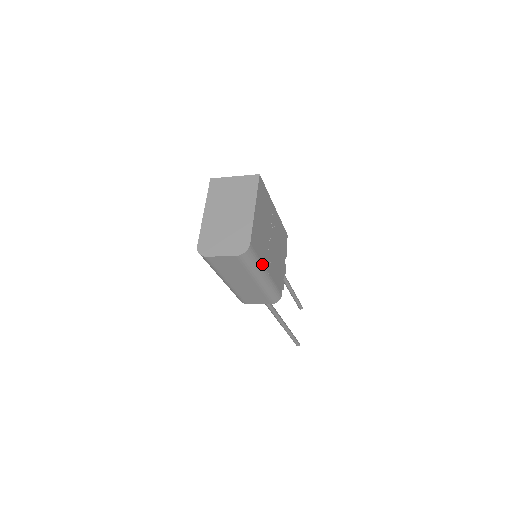
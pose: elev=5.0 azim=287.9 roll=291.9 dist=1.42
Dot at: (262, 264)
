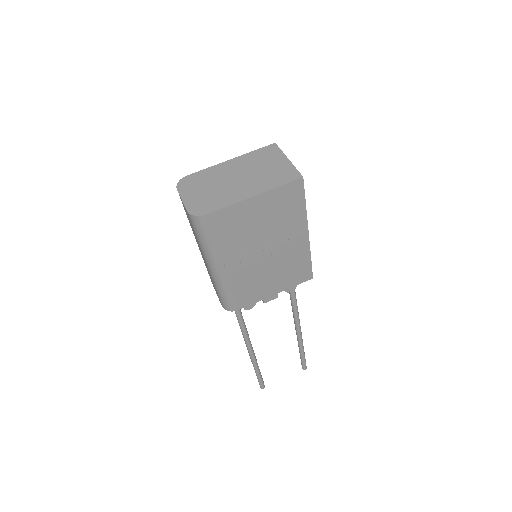
Dot at: (218, 252)
